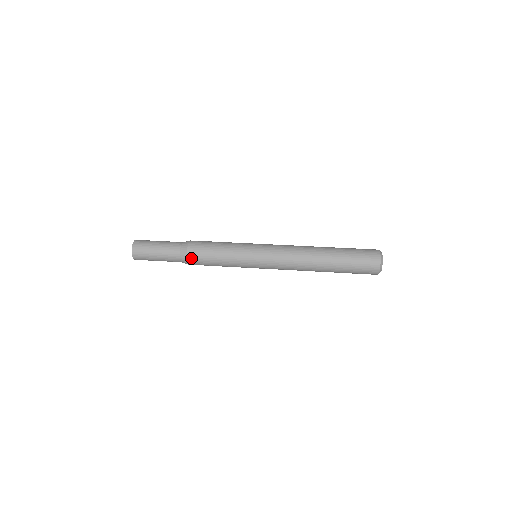
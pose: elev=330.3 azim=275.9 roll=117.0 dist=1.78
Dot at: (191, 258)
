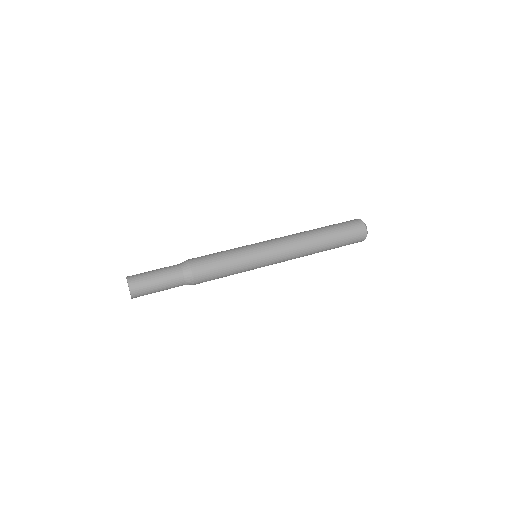
Dot at: (196, 272)
